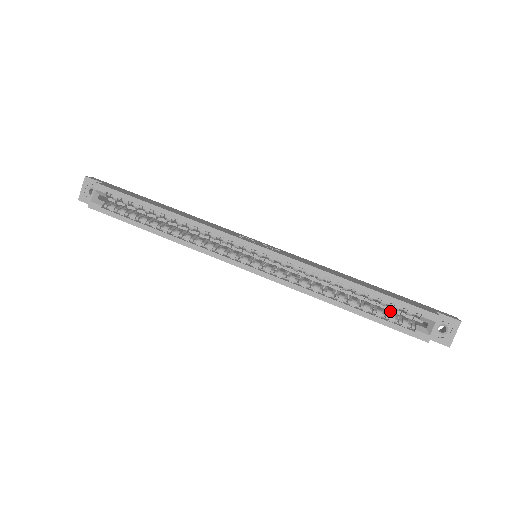
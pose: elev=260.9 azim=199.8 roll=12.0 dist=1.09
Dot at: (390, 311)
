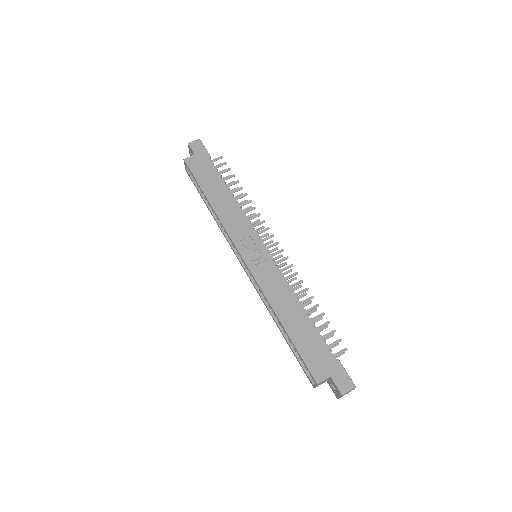
Dot at: occluded
